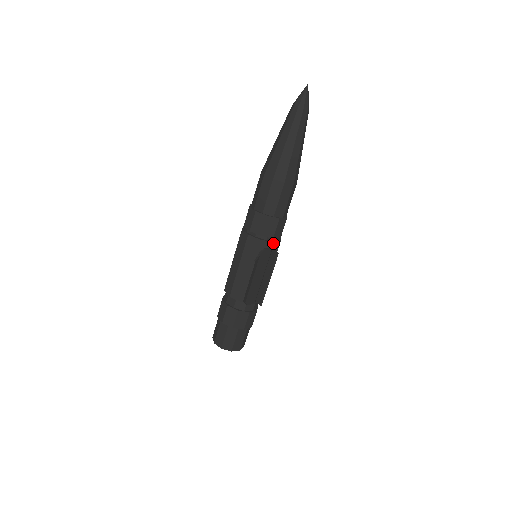
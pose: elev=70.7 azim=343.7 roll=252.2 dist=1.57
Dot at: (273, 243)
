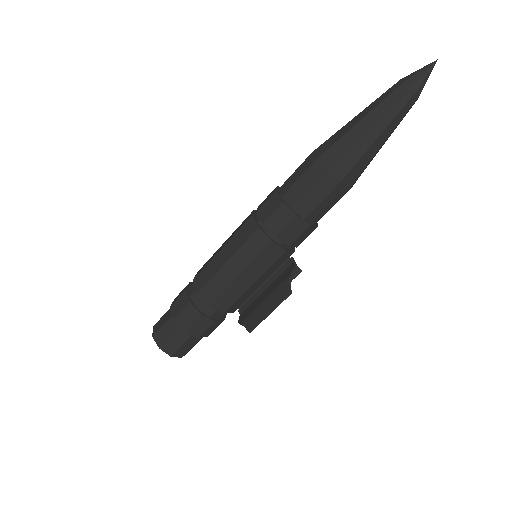
Dot at: (293, 252)
